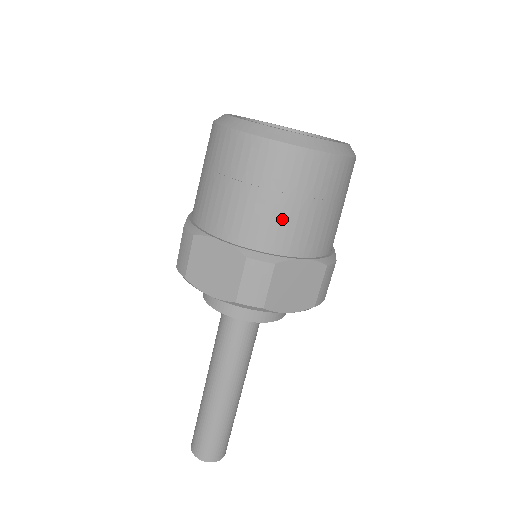
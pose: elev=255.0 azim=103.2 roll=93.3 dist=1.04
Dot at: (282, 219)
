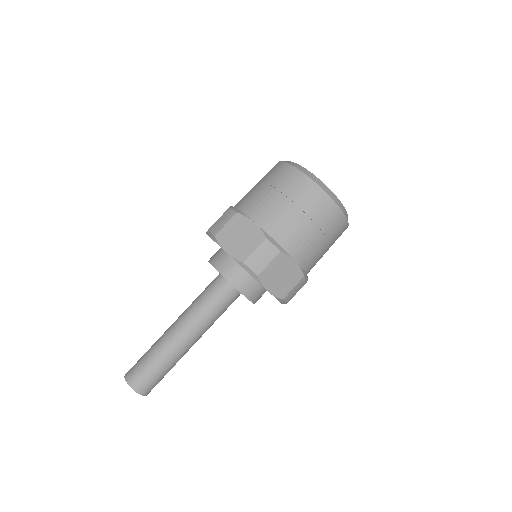
Dot at: (297, 229)
